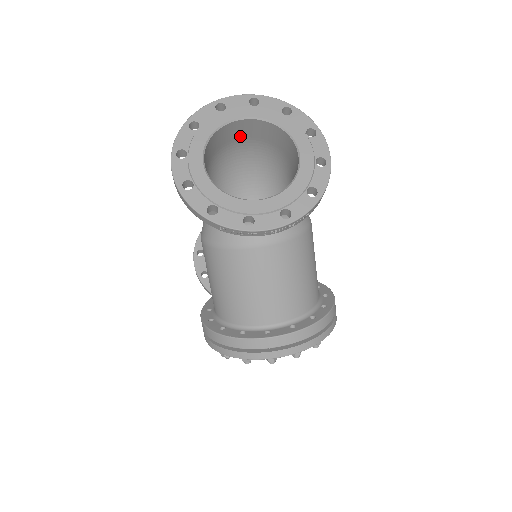
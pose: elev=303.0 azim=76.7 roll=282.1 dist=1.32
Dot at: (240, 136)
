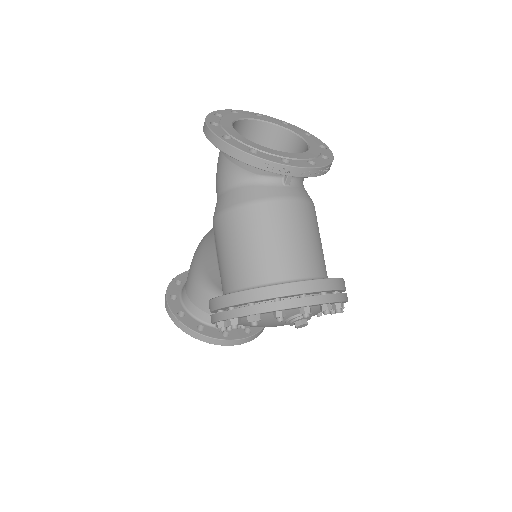
Dot at: occluded
